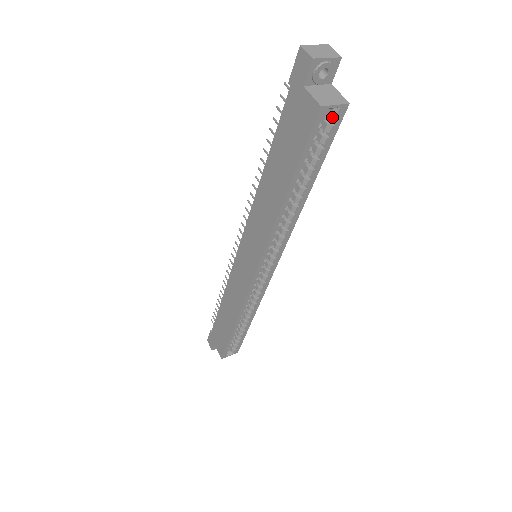
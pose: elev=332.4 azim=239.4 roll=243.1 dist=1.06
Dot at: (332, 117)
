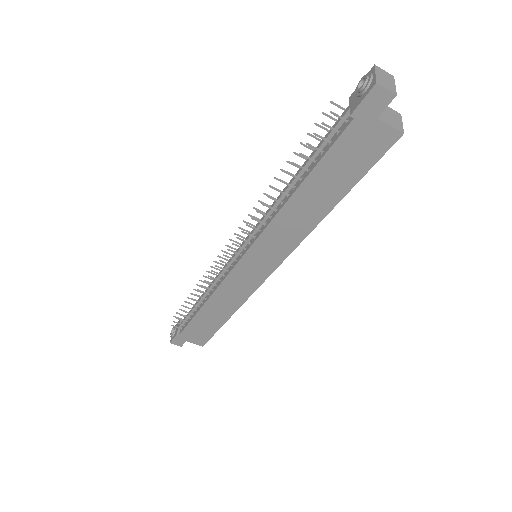
Dot at: occluded
